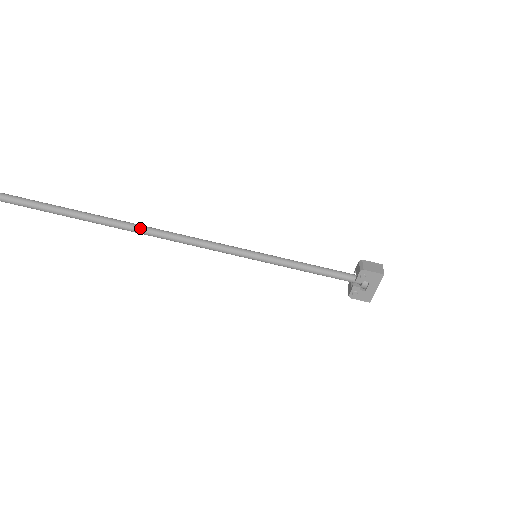
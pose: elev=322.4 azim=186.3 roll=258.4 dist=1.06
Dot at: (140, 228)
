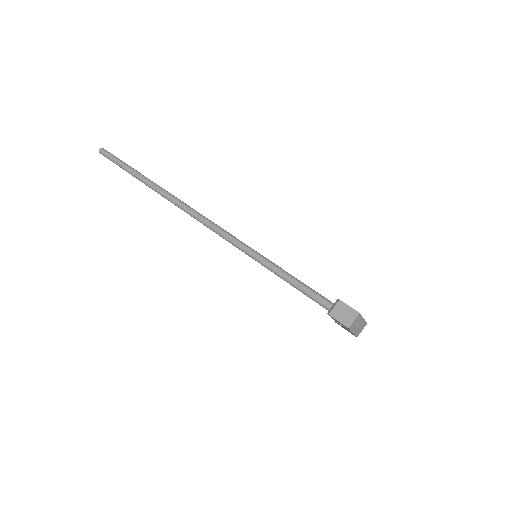
Dot at: (180, 207)
